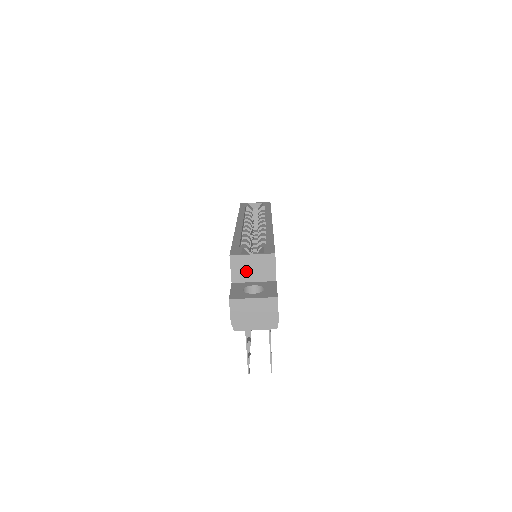
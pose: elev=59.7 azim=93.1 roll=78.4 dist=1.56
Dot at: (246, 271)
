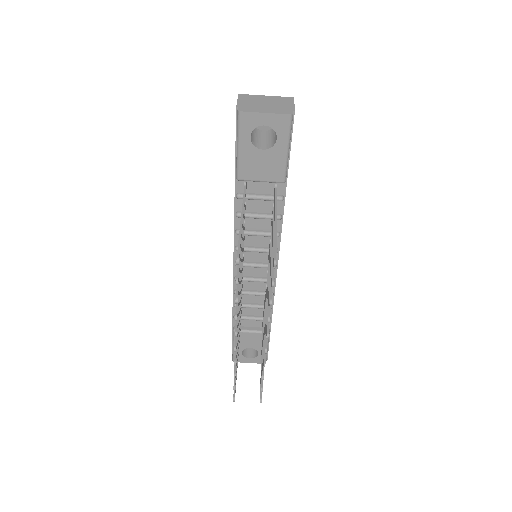
Dot at: occluded
